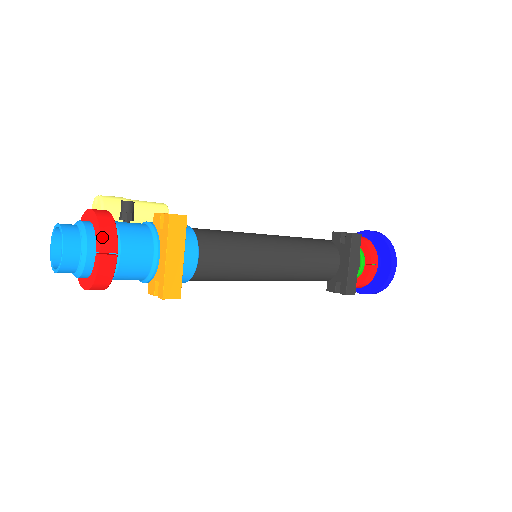
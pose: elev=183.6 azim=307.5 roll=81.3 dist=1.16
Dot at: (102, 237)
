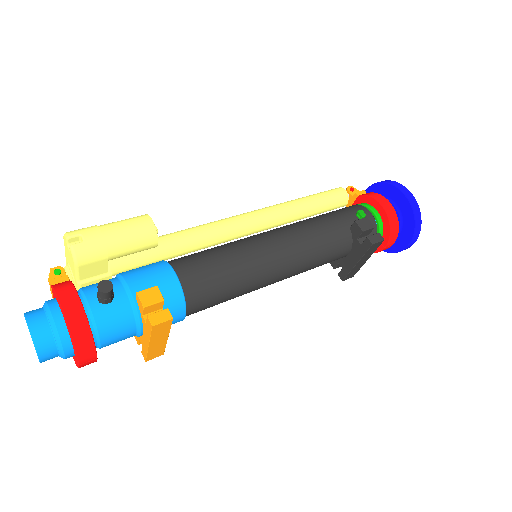
Dot at: (79, 355)
